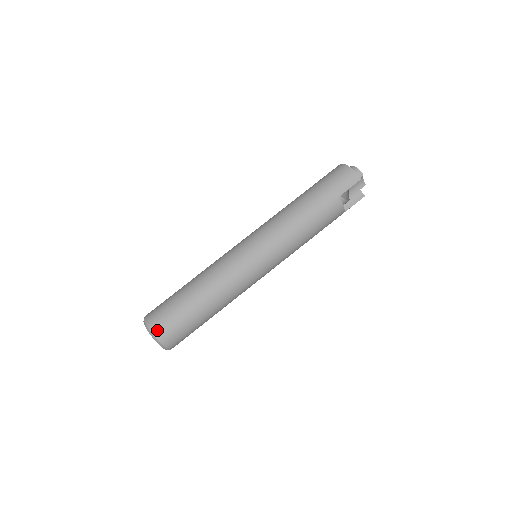
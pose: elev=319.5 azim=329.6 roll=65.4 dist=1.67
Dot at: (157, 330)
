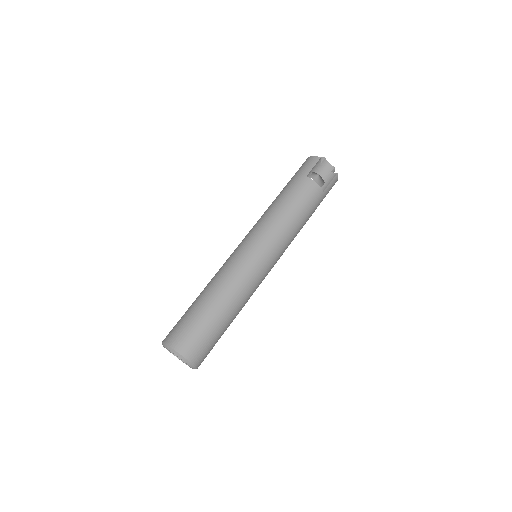
Dot at: (171, 340)
